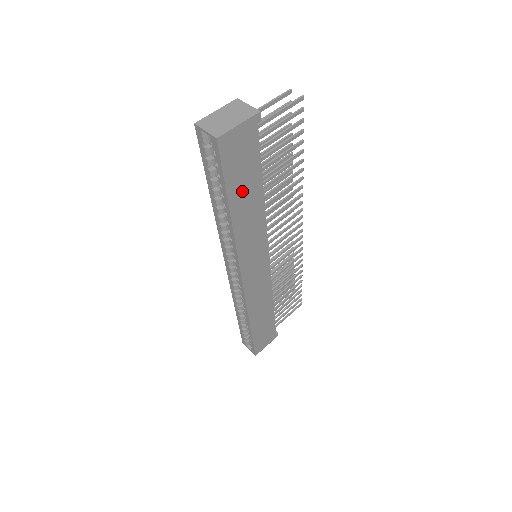
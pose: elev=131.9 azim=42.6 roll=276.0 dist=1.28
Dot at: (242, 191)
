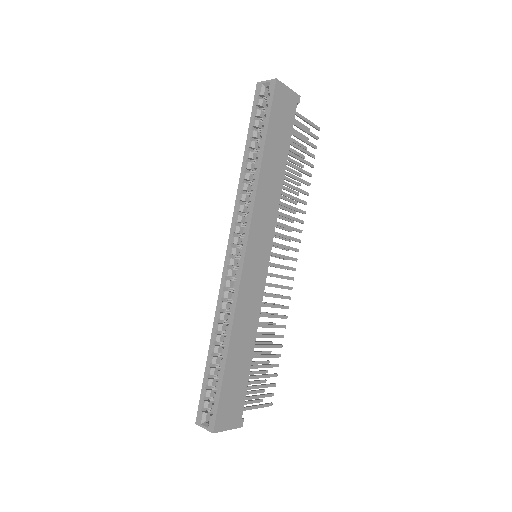
Dot at: (275, 145)
